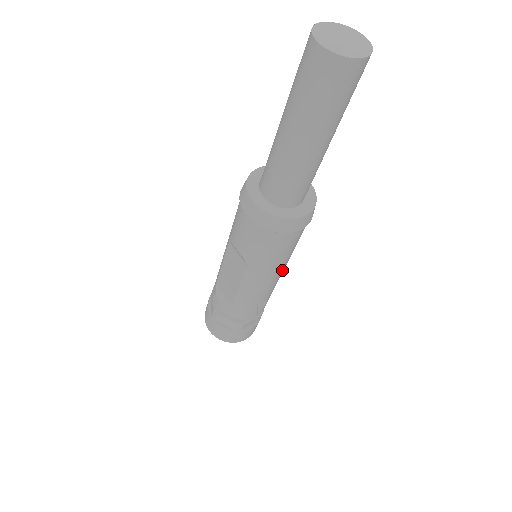
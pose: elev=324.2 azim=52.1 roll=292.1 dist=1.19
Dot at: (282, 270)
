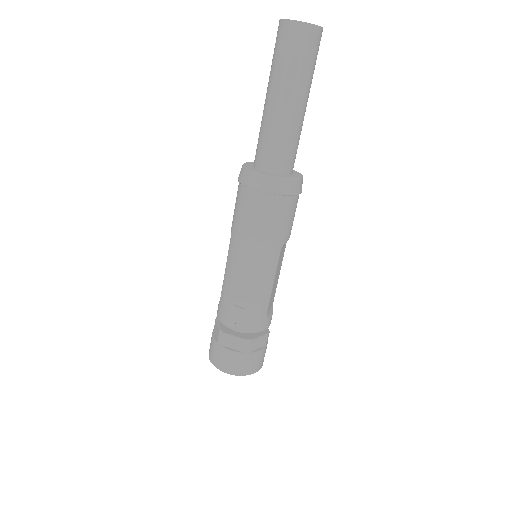
Dot at: (258, 261)
